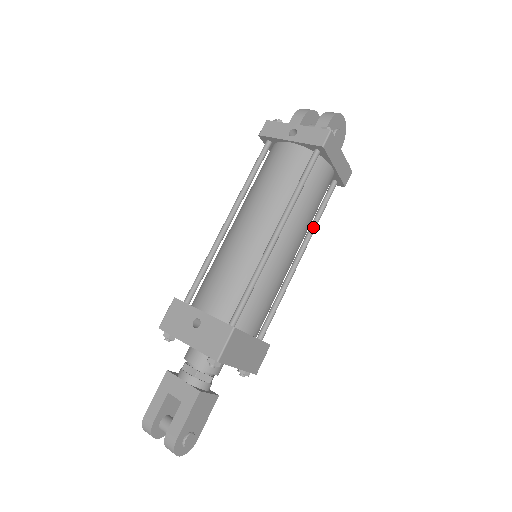
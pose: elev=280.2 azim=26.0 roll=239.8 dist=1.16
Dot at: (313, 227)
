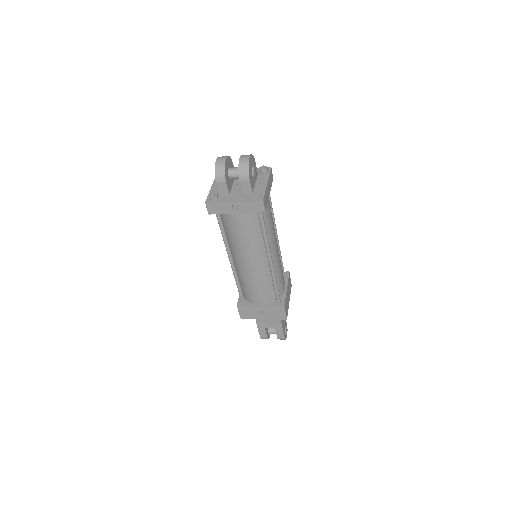
Dot at: (272, 216)
